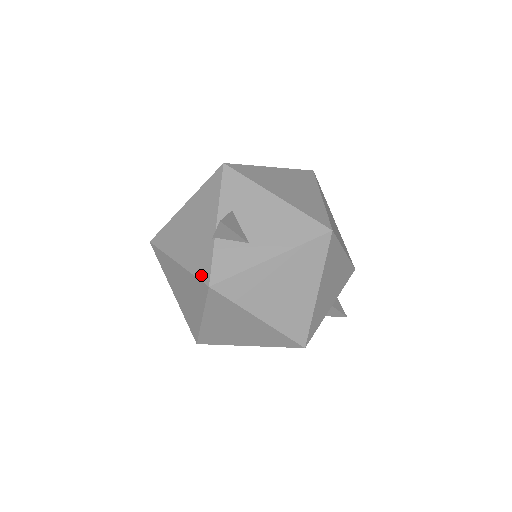
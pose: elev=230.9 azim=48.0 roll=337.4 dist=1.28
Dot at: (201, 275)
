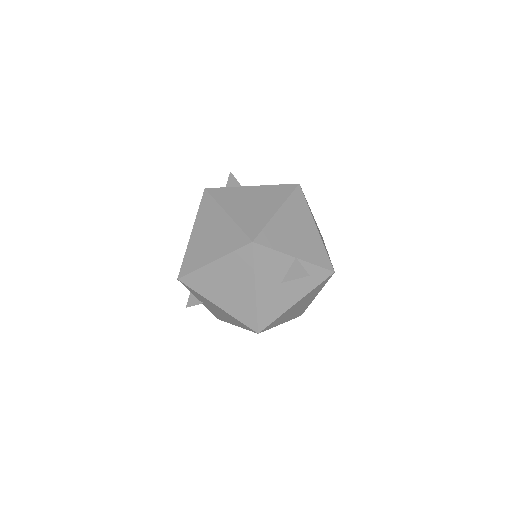
Dot at: occluded
